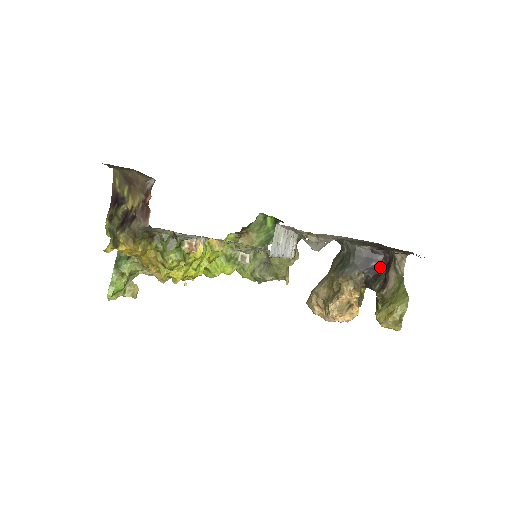
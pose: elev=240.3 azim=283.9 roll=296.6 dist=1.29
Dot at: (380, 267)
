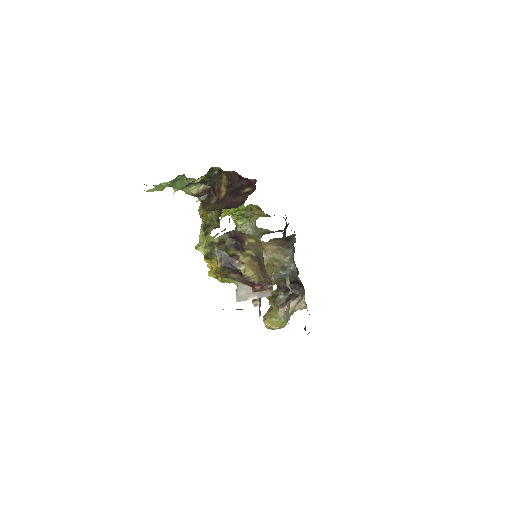
Dot at: (292, 288)
